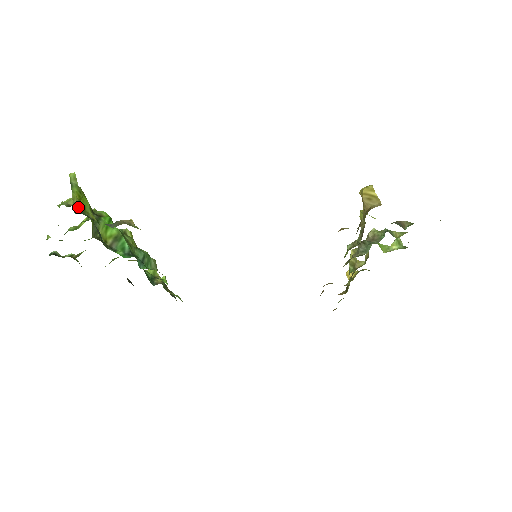
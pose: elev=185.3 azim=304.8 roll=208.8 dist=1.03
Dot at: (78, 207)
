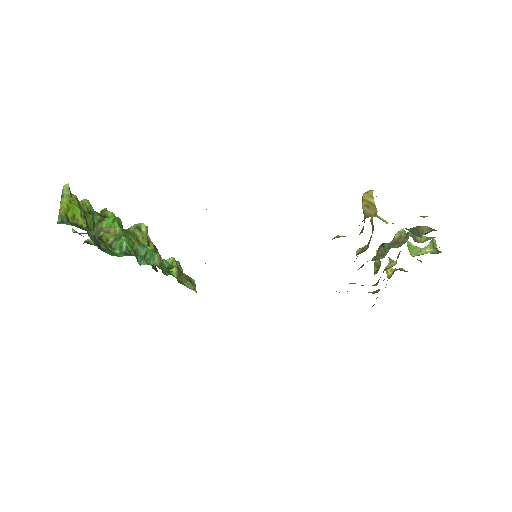
Dot at: (62, 217)
